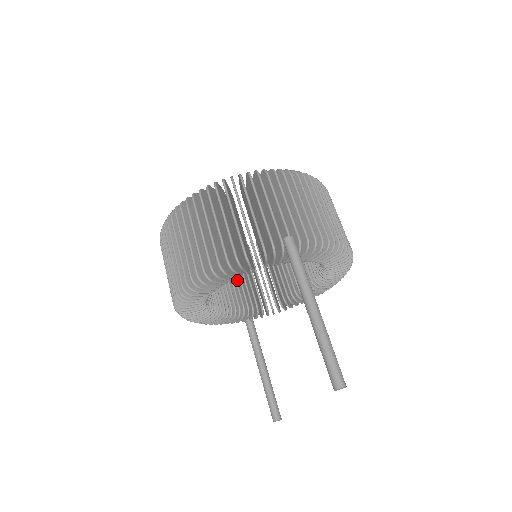
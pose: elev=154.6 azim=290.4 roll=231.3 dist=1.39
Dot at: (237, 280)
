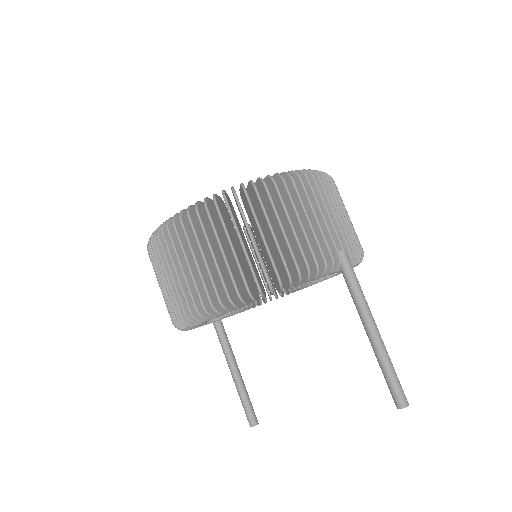
Dot at: occluded
